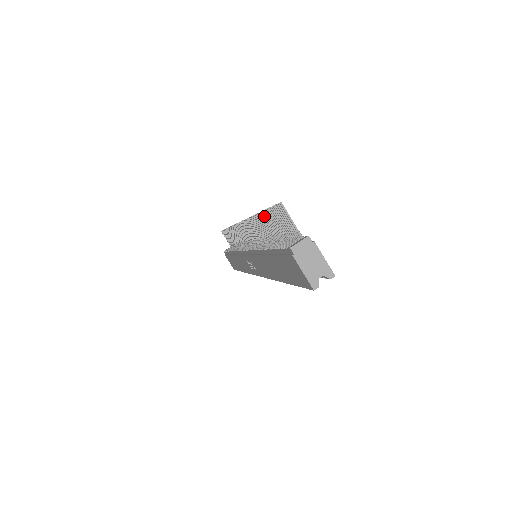
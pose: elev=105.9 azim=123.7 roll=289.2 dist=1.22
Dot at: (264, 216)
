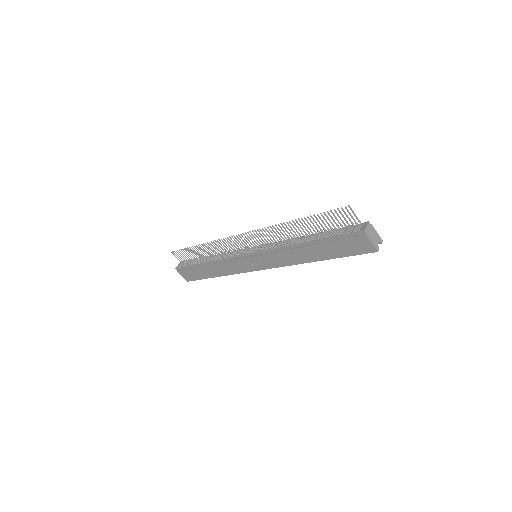
Dot at: (306, 220)
